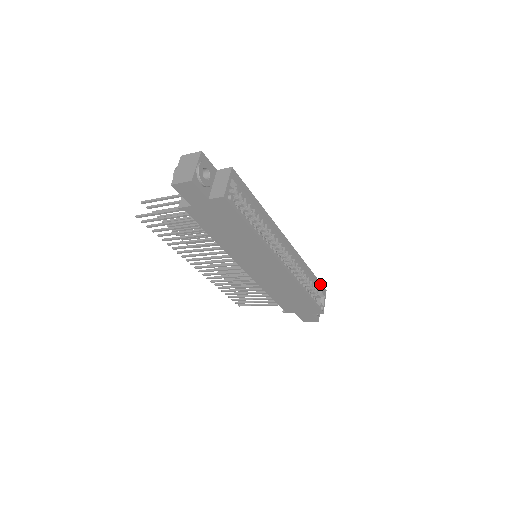
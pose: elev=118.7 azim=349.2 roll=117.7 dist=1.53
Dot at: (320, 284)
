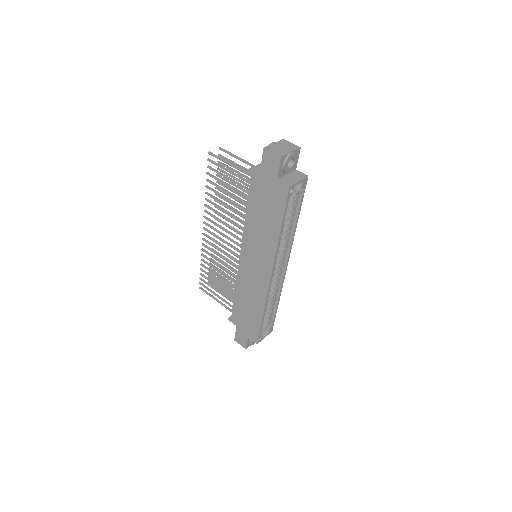
Dot at: (274, 321)
